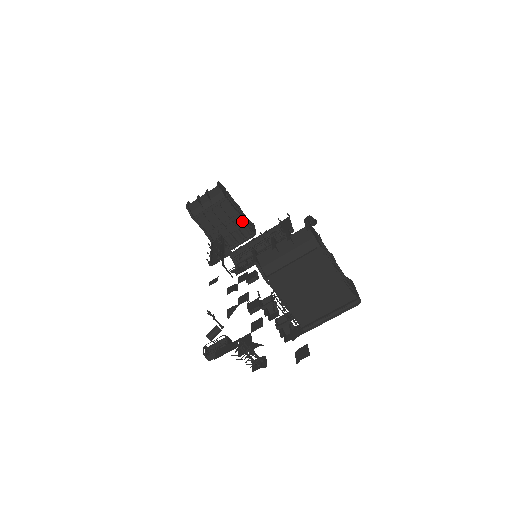
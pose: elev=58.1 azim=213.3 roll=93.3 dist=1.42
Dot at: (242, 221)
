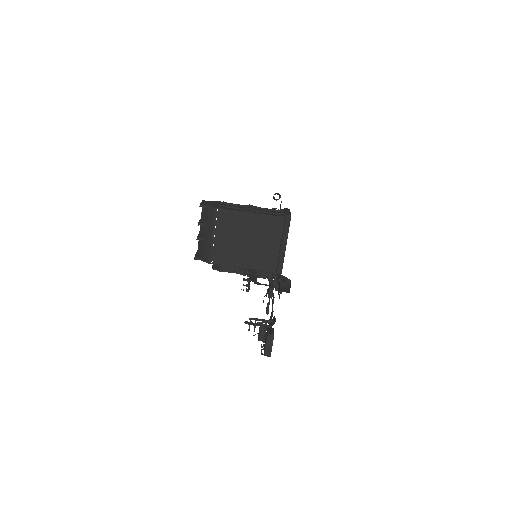
Dot at: occluded
